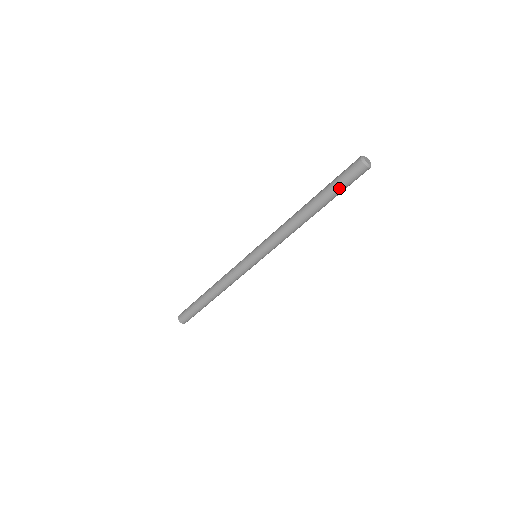
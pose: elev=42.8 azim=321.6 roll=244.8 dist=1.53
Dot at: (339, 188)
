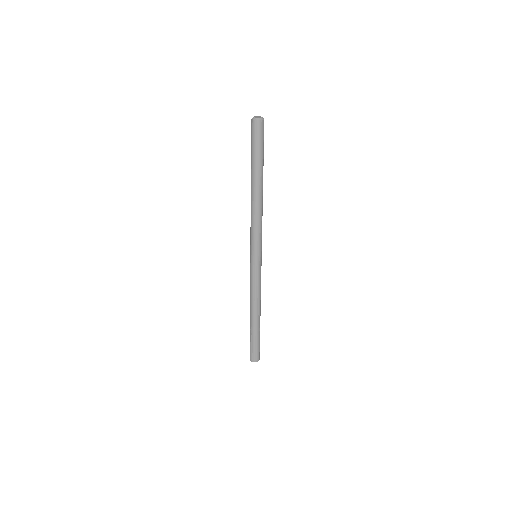
Dot at: (252, 151)
